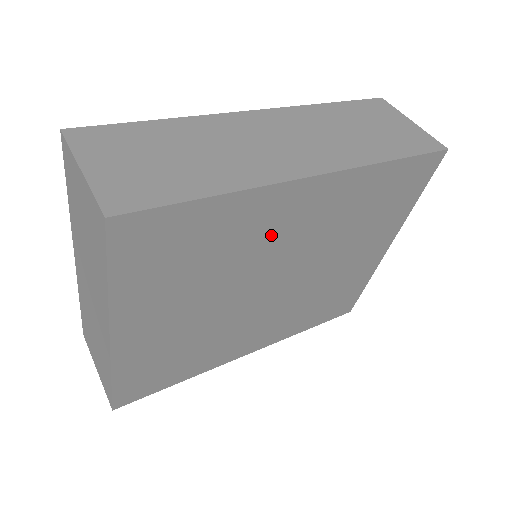
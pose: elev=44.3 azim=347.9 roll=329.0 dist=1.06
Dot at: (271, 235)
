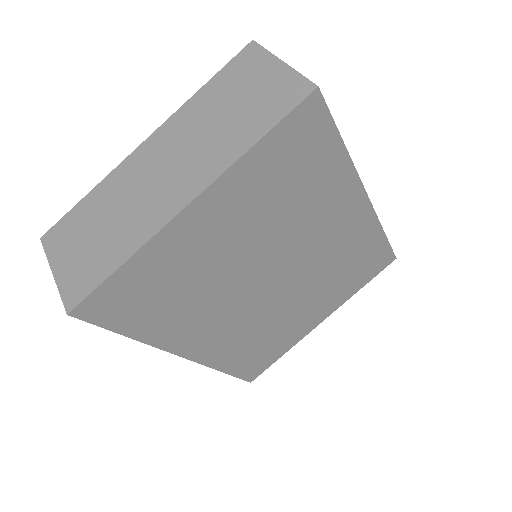
Dot at: (319, 221)
